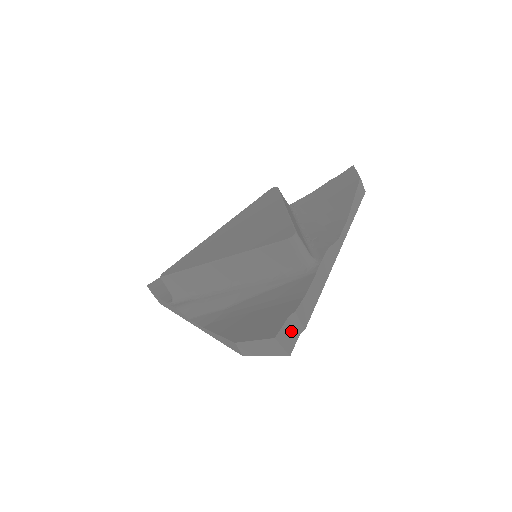
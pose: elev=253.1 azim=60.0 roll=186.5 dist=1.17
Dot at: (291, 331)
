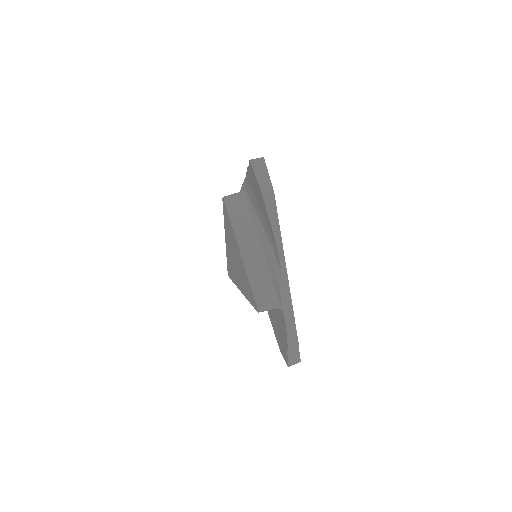
Dot at: (293, 354)
